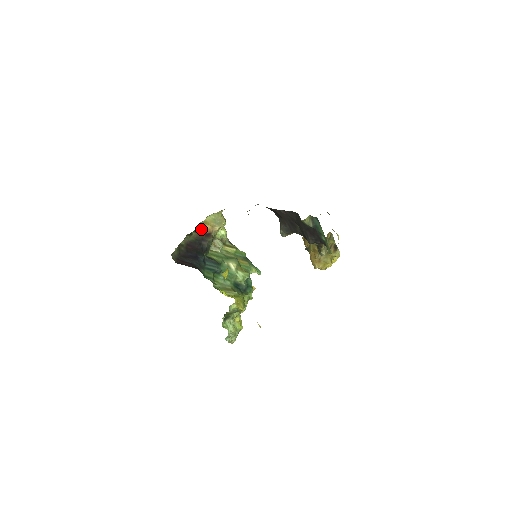
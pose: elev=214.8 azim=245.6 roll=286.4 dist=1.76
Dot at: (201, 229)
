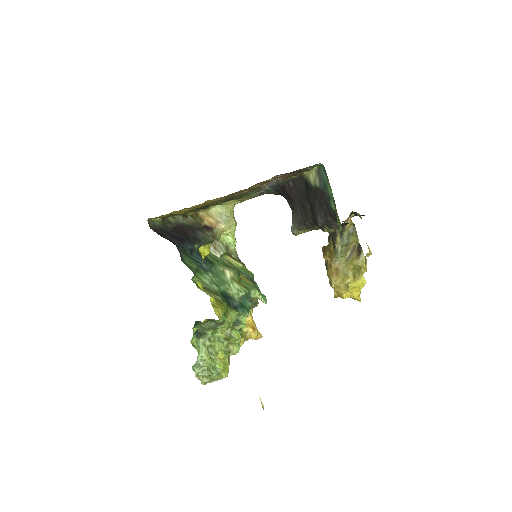
Dot at: (201, 218)
